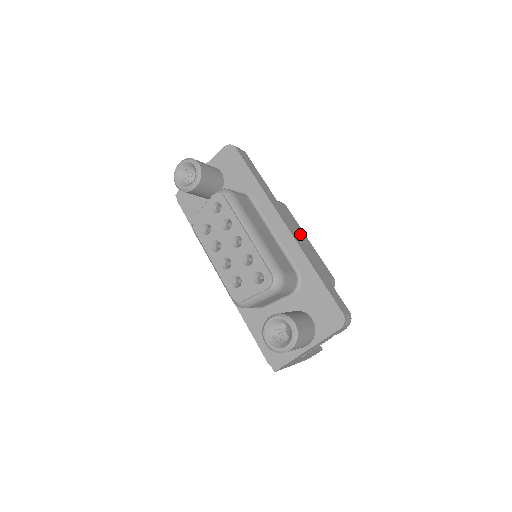
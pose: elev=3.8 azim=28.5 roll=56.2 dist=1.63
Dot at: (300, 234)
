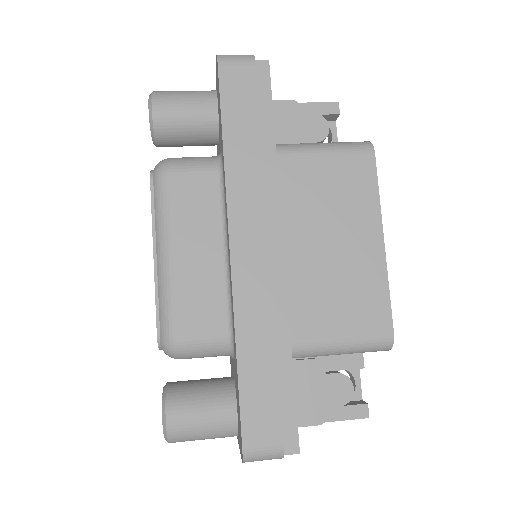
Dot at: (354, 230)
